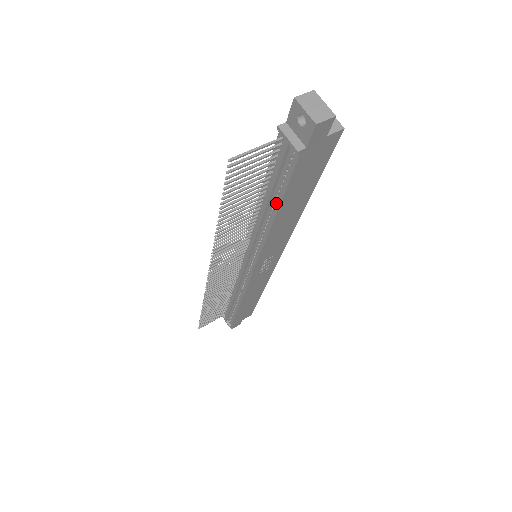
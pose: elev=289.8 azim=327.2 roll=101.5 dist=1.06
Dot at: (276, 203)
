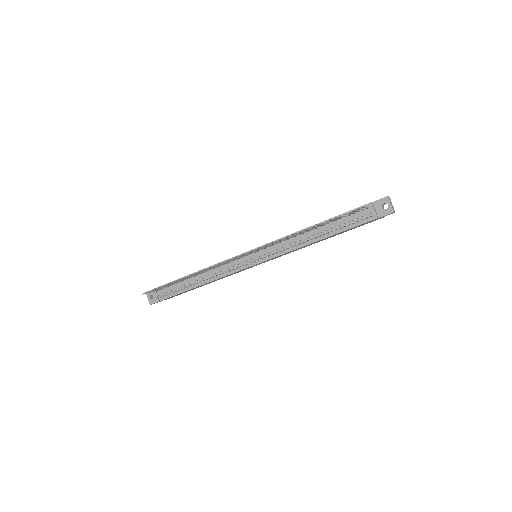
Dot at: (330, 233)
